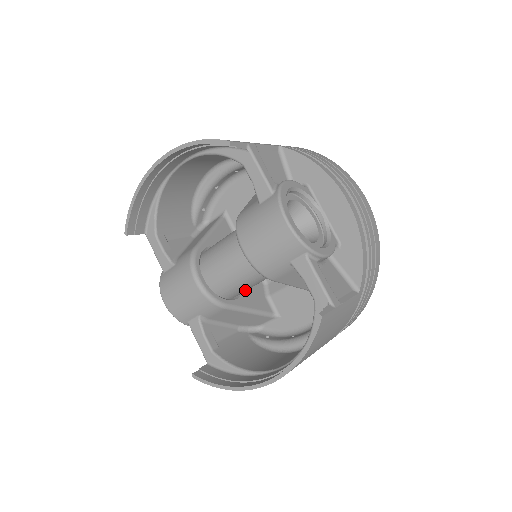
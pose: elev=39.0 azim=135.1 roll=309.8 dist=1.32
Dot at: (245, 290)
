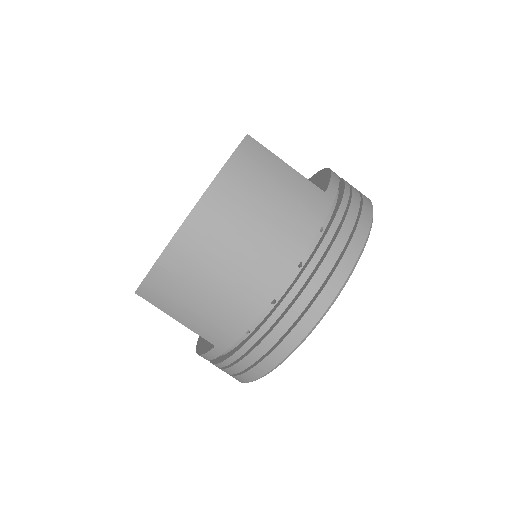
Dot at: occluded
